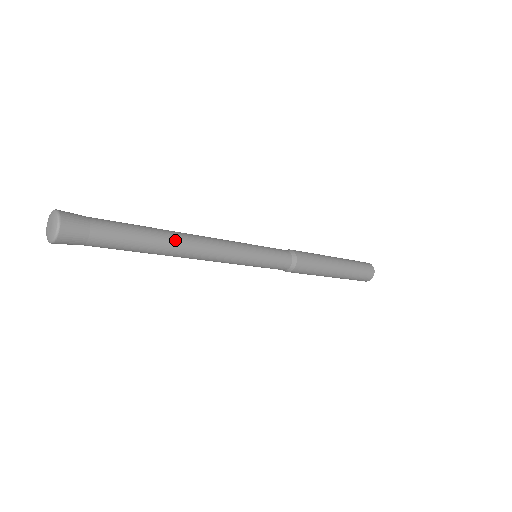
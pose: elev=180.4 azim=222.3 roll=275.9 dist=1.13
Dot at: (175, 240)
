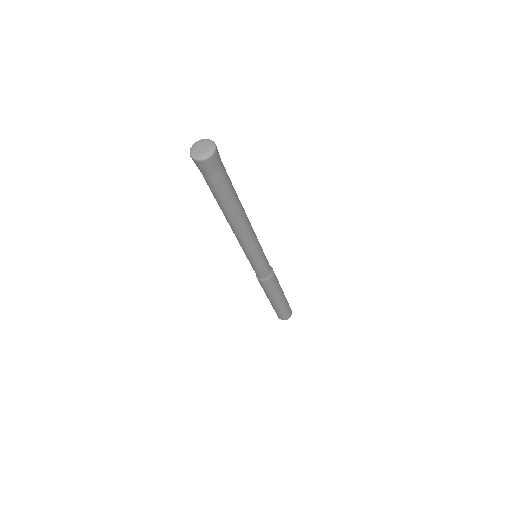
Dot at: (243, 208)
